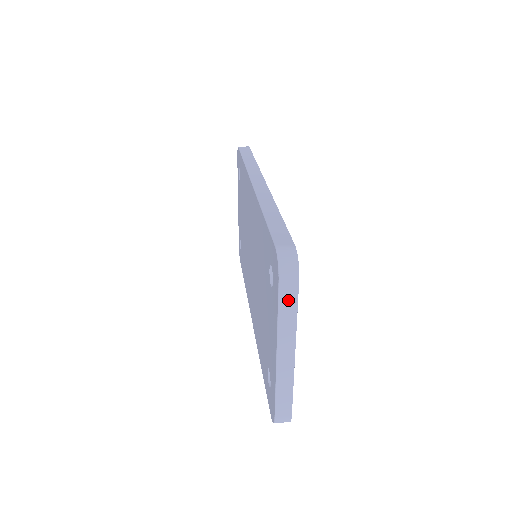
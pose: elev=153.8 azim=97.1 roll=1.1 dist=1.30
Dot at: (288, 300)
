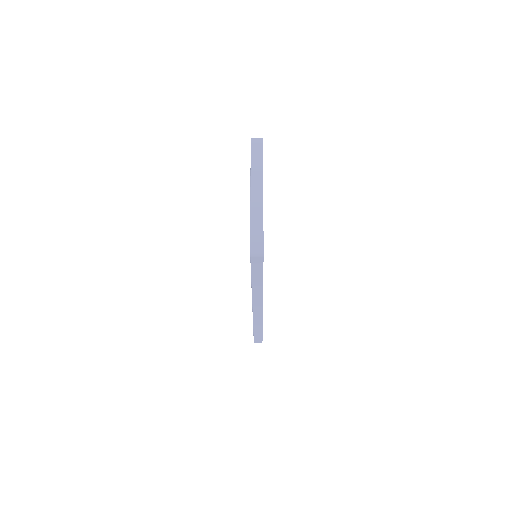
Dot at: (257, 152)
